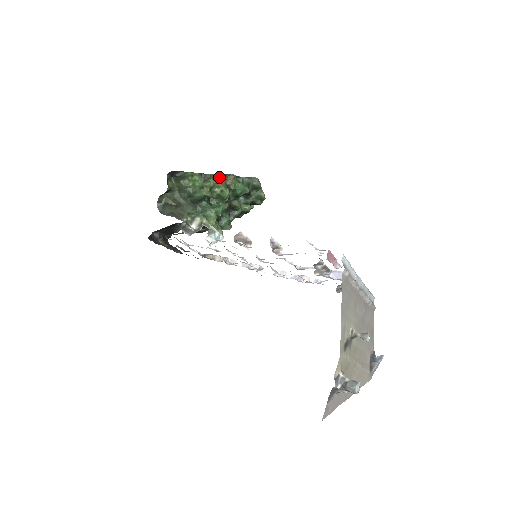
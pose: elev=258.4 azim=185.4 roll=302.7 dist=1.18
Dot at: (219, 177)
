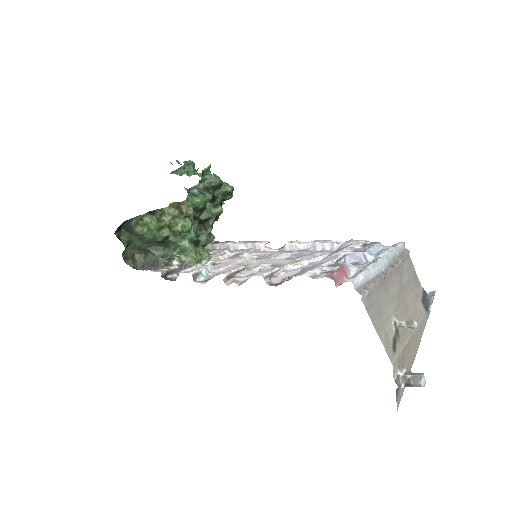
Dot at: (170, 210)
